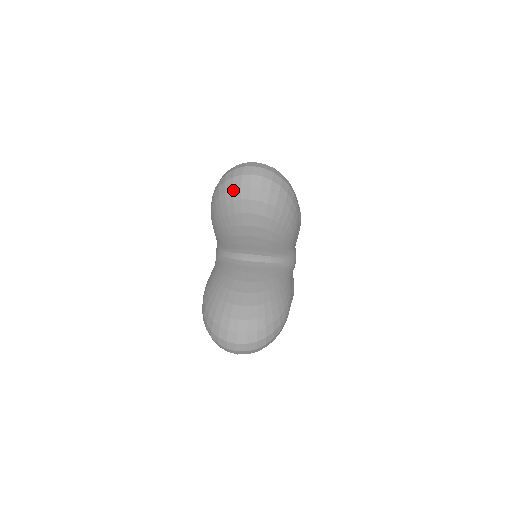
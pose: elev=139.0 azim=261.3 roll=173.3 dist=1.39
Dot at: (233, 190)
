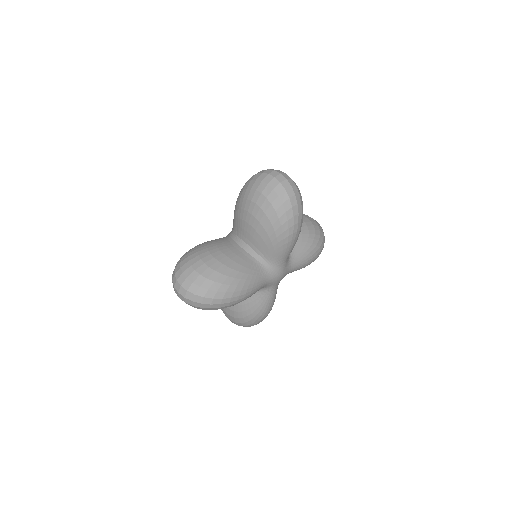
Dot at: (256, 181)
